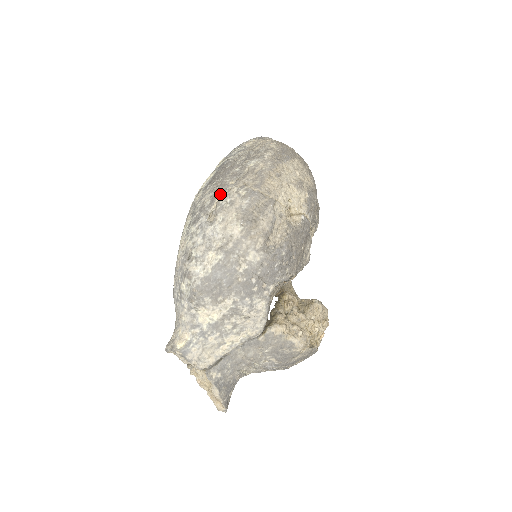
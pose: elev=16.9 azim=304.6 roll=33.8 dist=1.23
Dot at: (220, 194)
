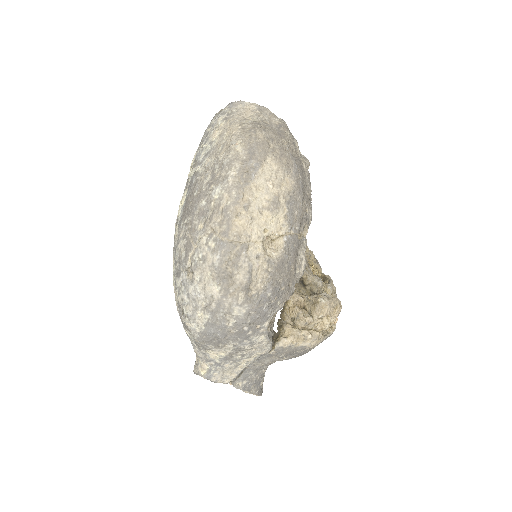
Dot at: (191, 246)
